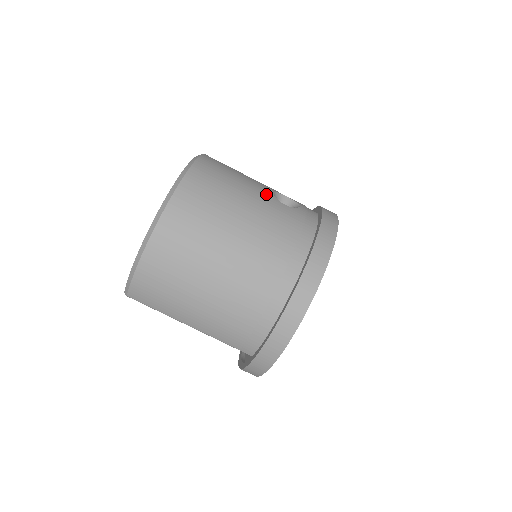
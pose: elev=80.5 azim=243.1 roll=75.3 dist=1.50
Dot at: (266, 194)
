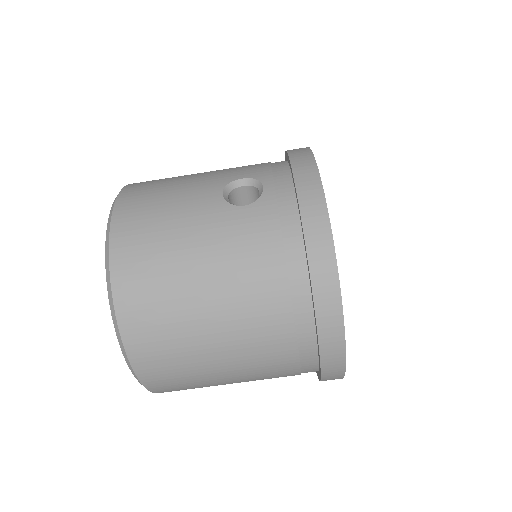
Dot at: (214, 208)
